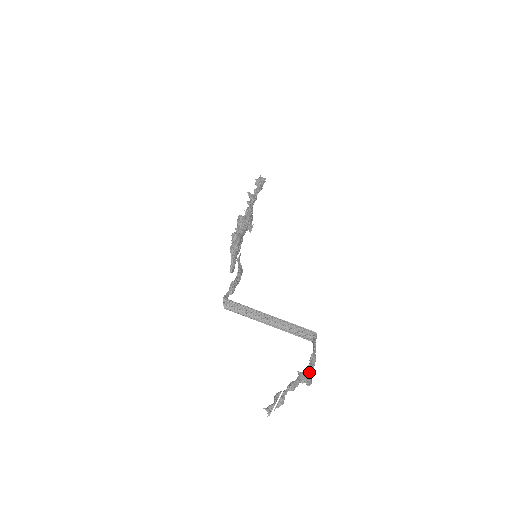
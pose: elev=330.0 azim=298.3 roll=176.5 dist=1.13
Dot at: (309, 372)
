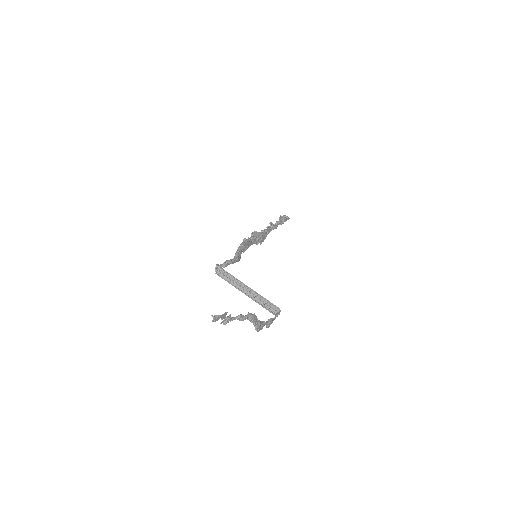
Dot at: (259, 321)
